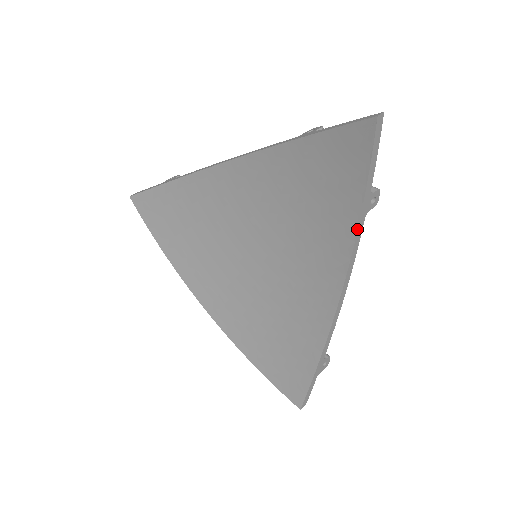
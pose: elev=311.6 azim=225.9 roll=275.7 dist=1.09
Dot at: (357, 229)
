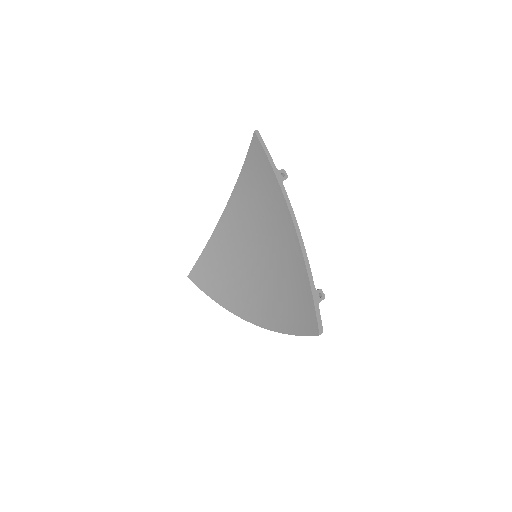
Dot at: (281, 190)
